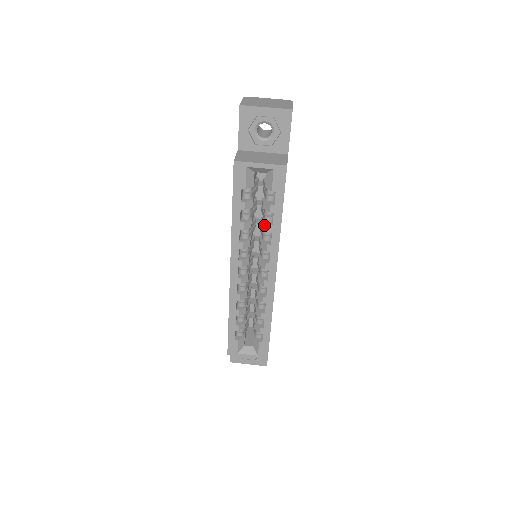
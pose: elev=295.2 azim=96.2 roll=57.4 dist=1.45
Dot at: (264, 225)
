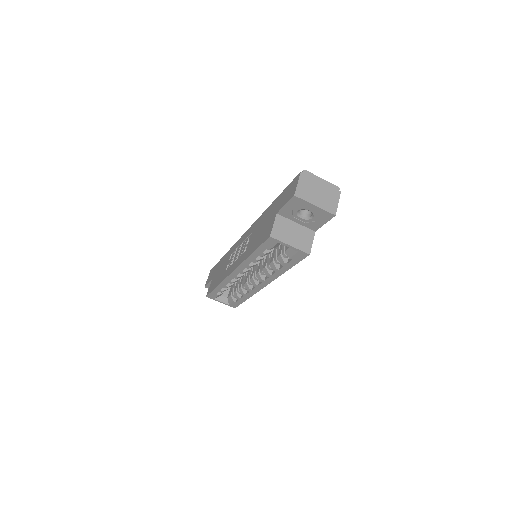
Dot at: (273, 264)
